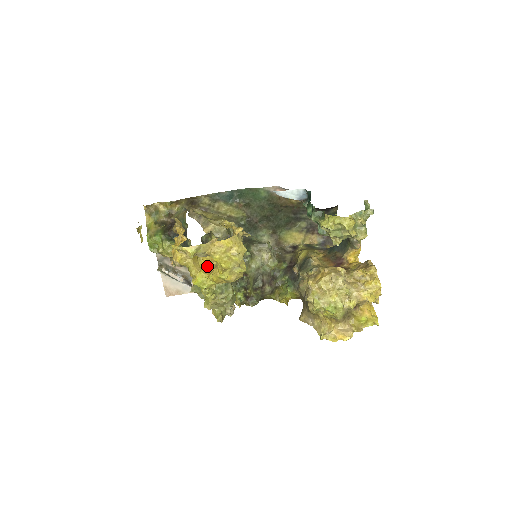
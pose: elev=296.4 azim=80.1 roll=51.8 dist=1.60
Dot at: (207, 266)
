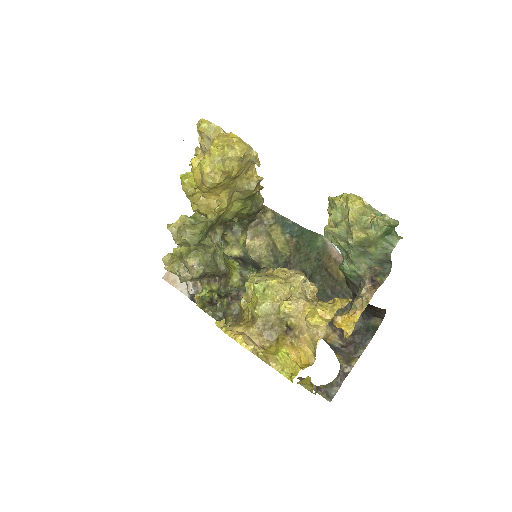
Dot at: occluded
